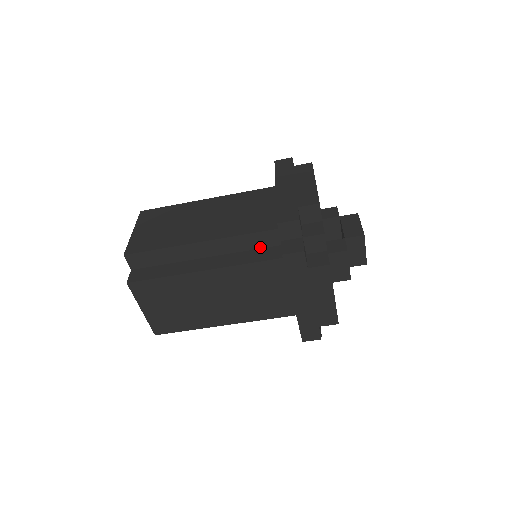
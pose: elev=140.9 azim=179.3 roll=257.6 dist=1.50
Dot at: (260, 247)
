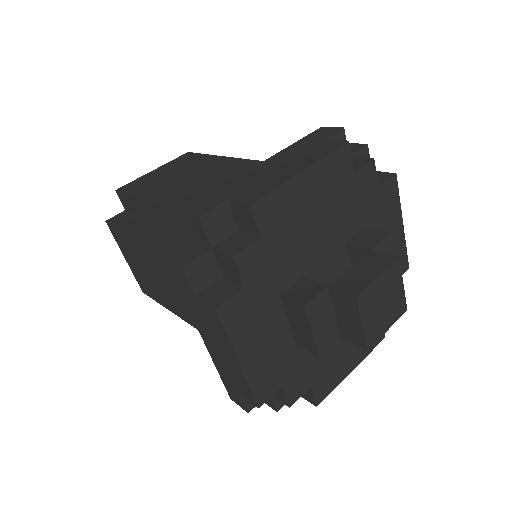
Dot at: occluded
